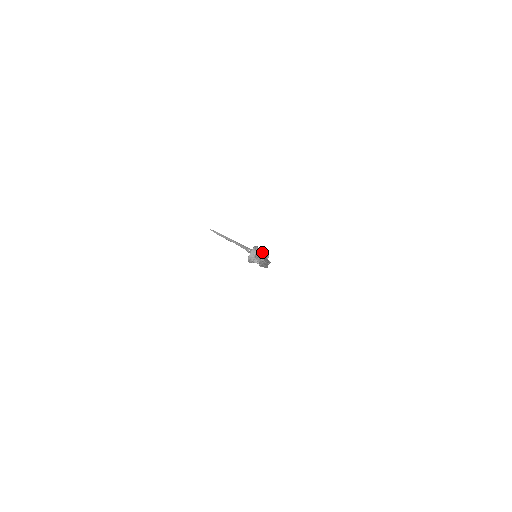
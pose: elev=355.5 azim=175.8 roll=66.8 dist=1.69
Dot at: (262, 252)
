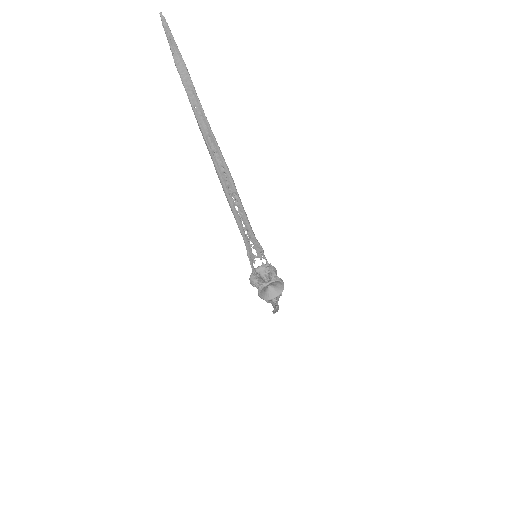
Dot at: occluded
